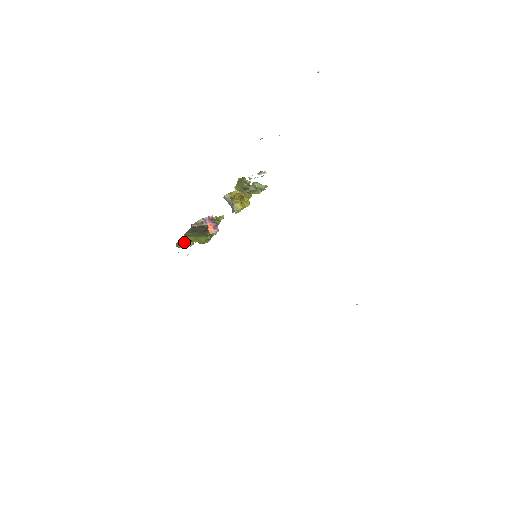
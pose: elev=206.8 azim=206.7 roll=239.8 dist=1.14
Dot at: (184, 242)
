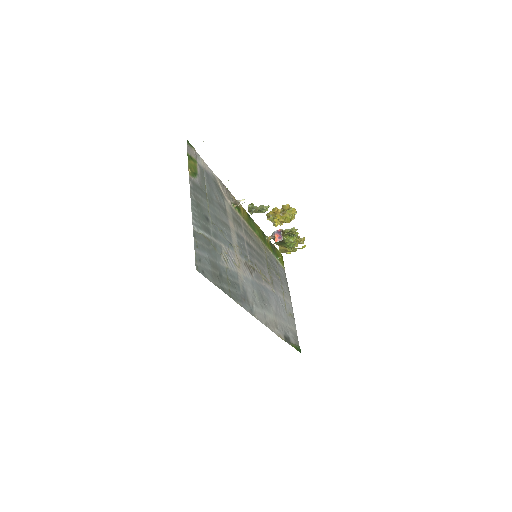
Dot at: (284, 249)
